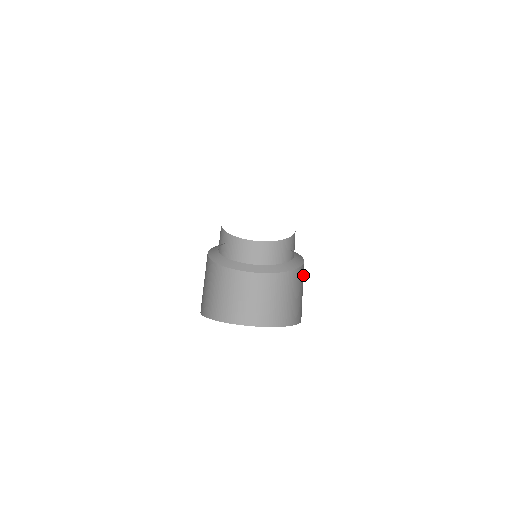
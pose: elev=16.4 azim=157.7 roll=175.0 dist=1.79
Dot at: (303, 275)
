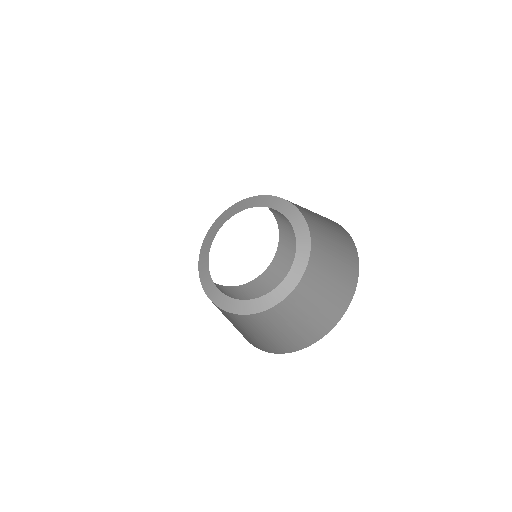
Dot at: (306, 213)
